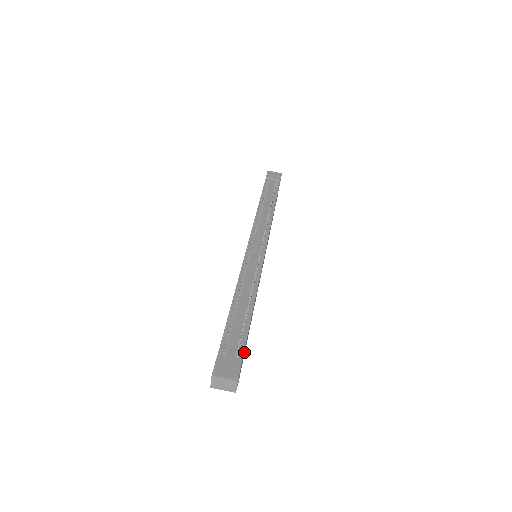
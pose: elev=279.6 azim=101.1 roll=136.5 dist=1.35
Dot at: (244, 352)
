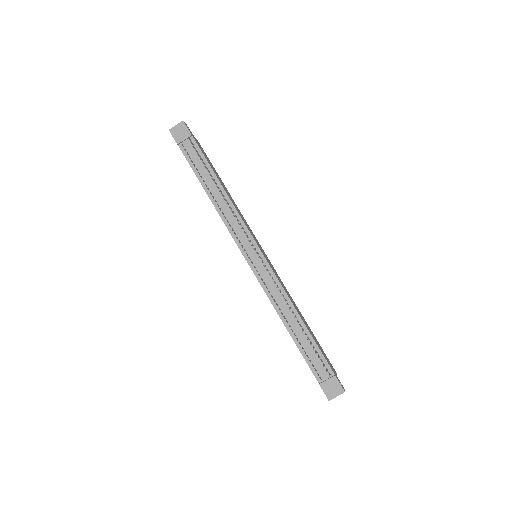
Dot at: (323, 353)
